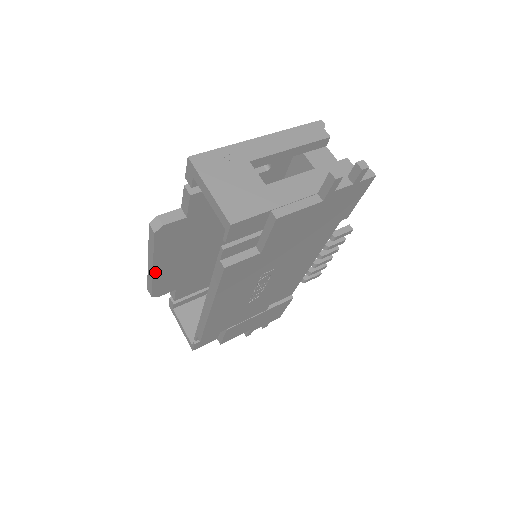
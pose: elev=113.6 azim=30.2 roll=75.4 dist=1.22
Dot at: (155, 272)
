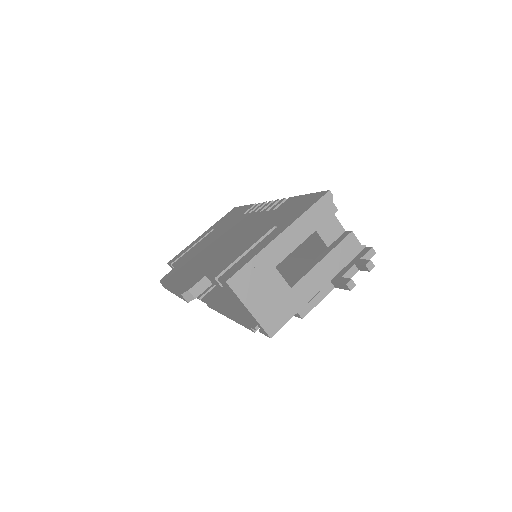
Dot at: occluded
